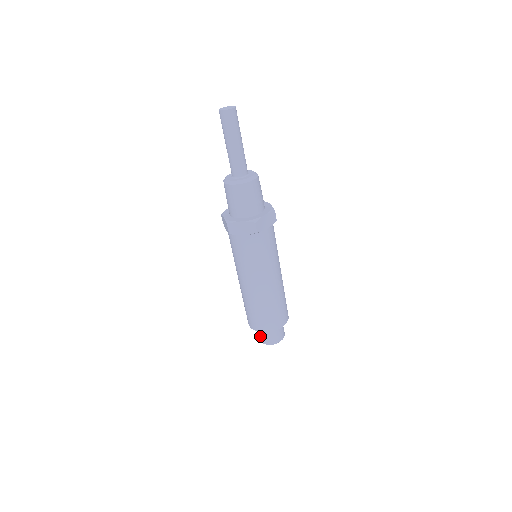
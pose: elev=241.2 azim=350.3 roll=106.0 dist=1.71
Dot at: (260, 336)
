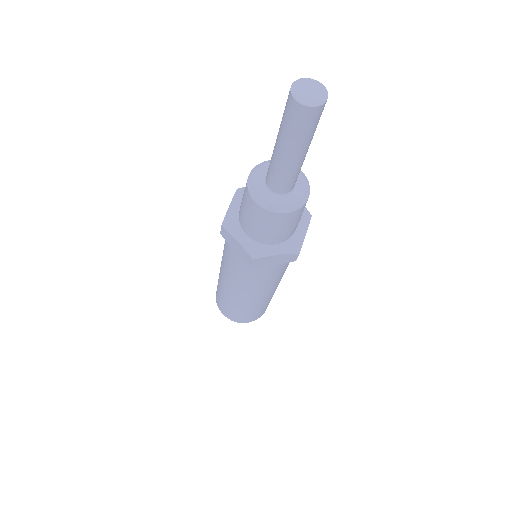
Dot at: occluded
